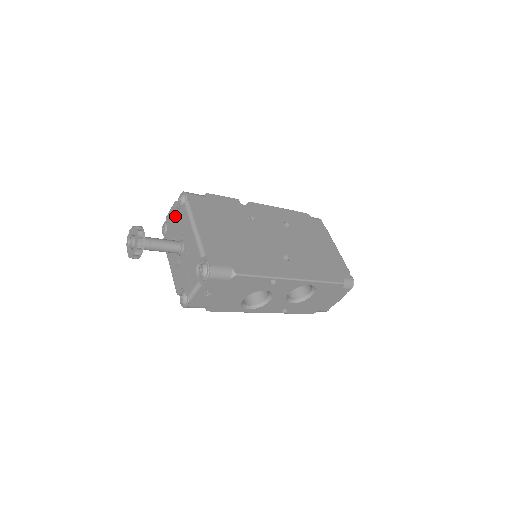
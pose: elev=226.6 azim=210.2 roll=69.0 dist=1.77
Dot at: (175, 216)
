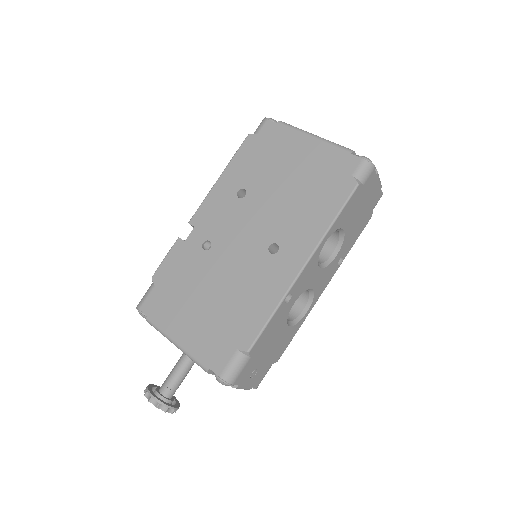
Dot at: occluded
